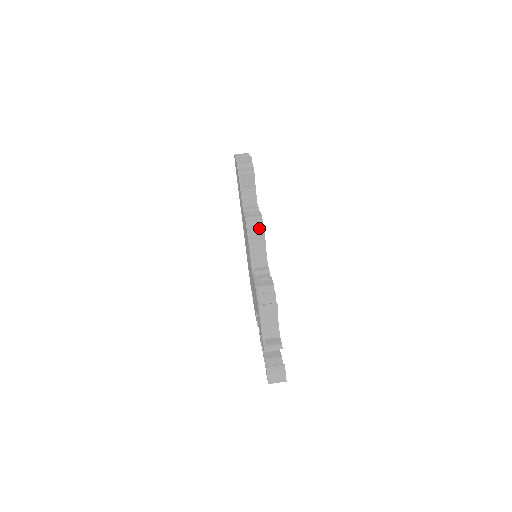
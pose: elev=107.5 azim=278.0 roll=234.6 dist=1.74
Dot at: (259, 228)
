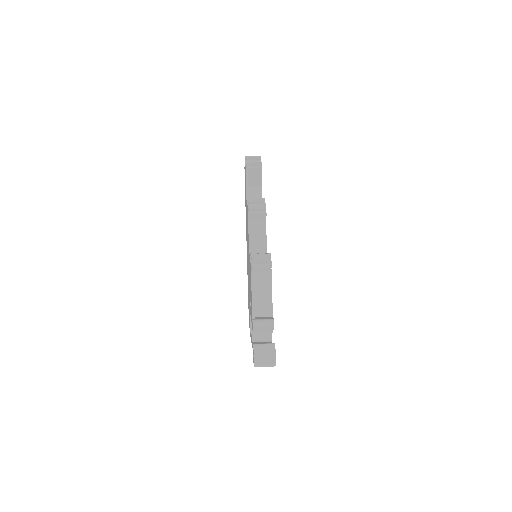
Dot at: (261, 208)
